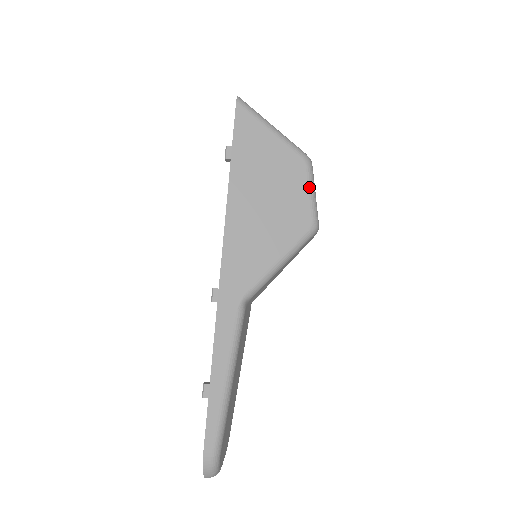
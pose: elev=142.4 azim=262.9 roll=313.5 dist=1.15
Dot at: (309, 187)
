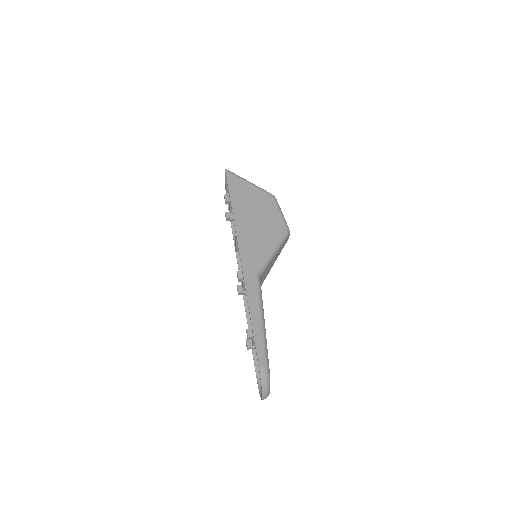
Dot at: (278, 209)
